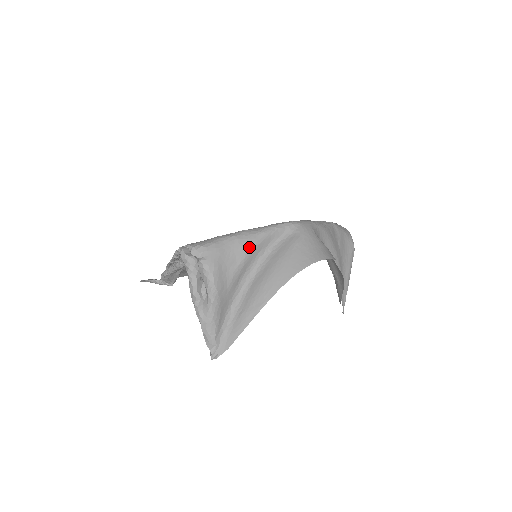
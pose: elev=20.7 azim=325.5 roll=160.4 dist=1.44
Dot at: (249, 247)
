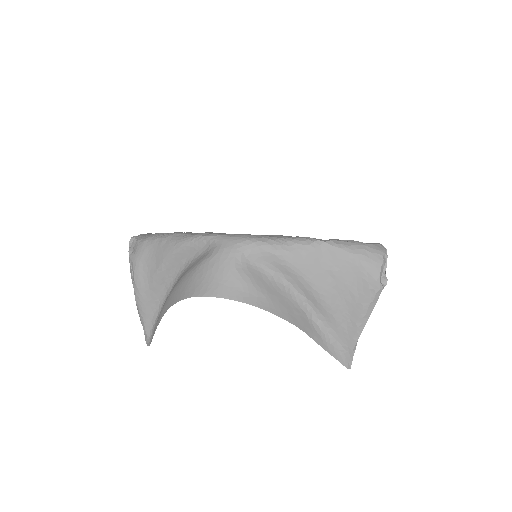
Dot at: (167, 254)
